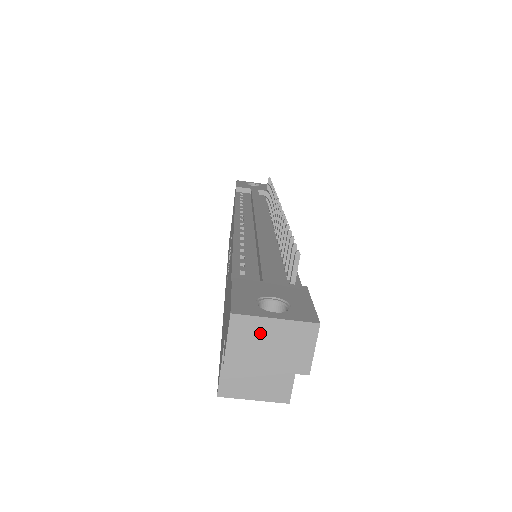
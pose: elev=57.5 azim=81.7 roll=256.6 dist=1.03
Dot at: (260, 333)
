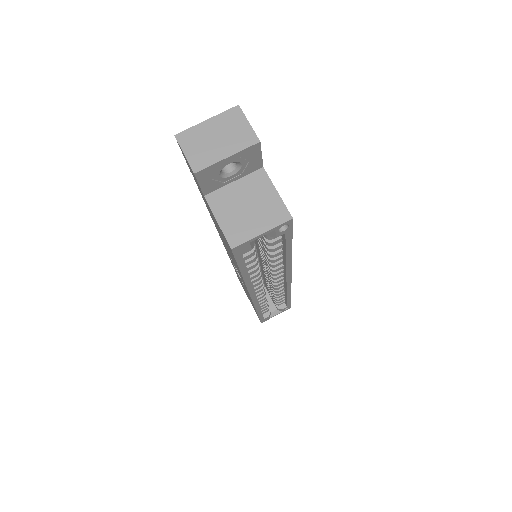
Dot at: (203, 135)
